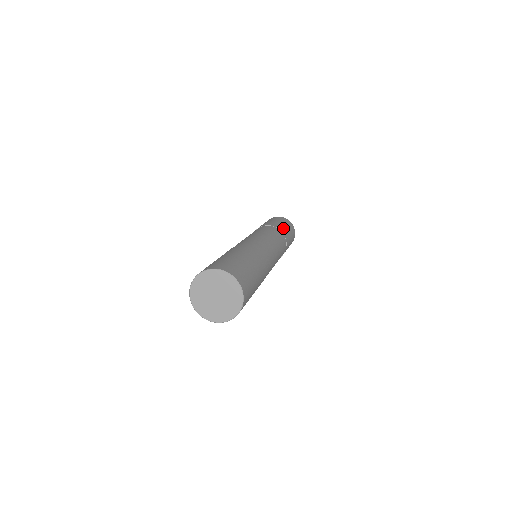
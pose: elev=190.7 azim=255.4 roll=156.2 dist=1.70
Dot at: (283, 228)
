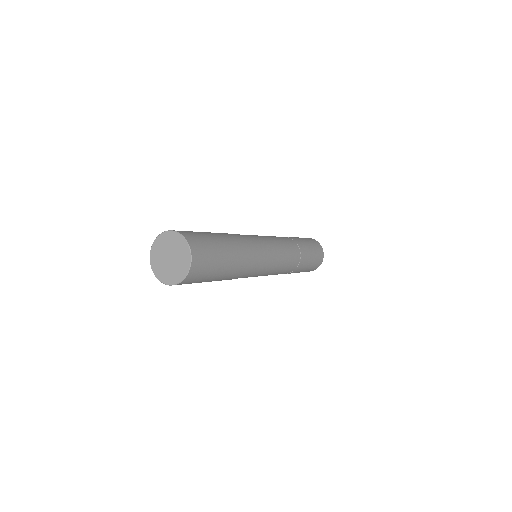
Dot at: occluded
